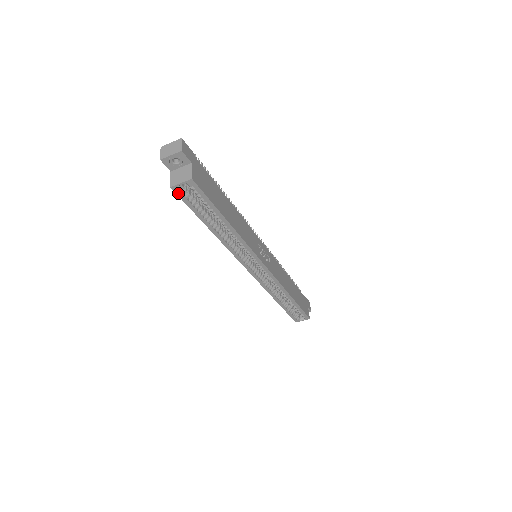
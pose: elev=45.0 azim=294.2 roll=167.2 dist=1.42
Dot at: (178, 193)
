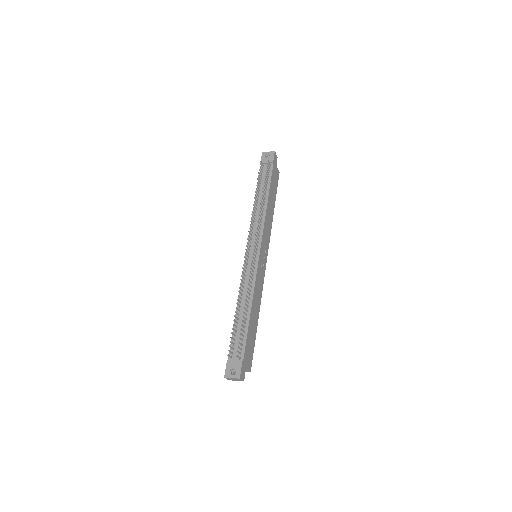
Dot at: occluded
